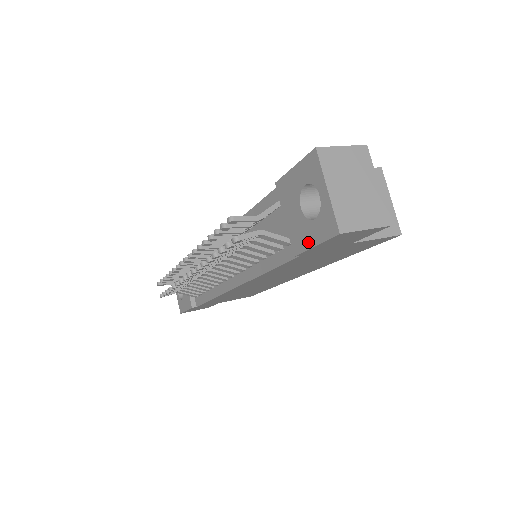
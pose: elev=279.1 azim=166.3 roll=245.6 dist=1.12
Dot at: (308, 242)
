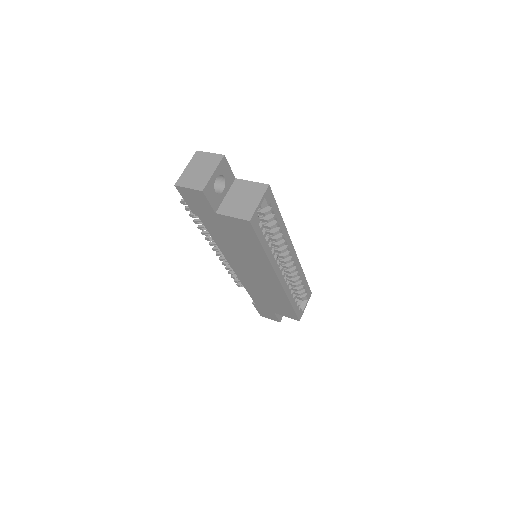
Dot at: occluded
